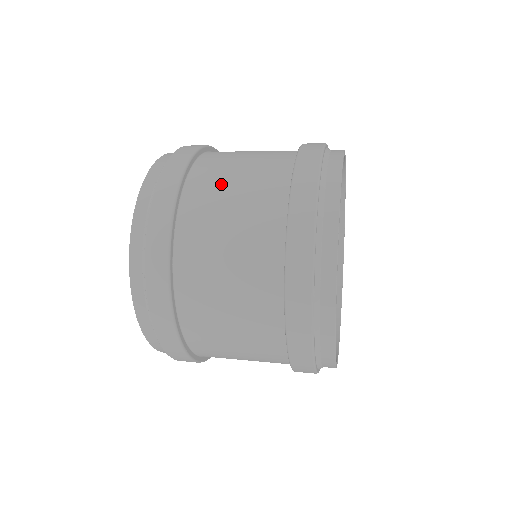
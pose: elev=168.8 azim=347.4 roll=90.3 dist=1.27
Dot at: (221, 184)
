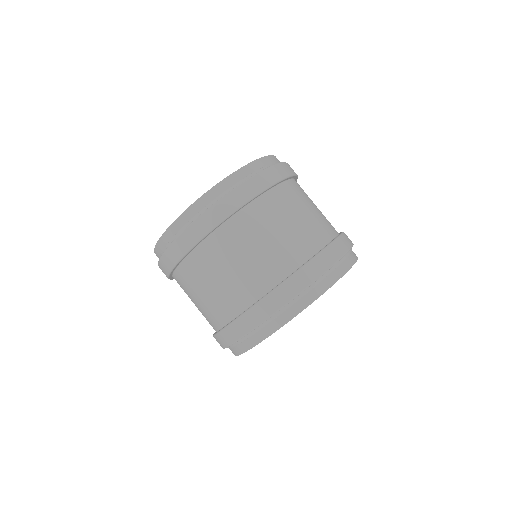
Dot at: (213, 269)
